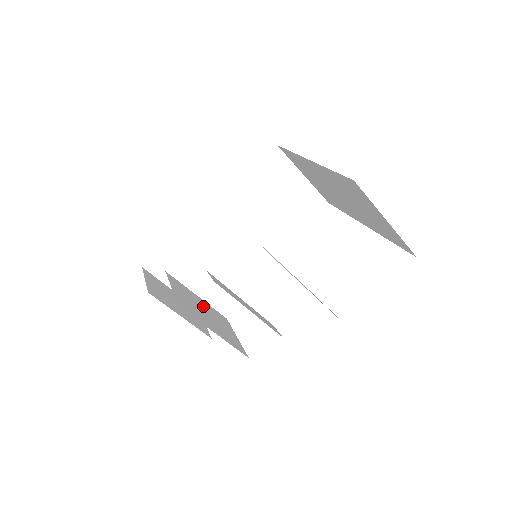
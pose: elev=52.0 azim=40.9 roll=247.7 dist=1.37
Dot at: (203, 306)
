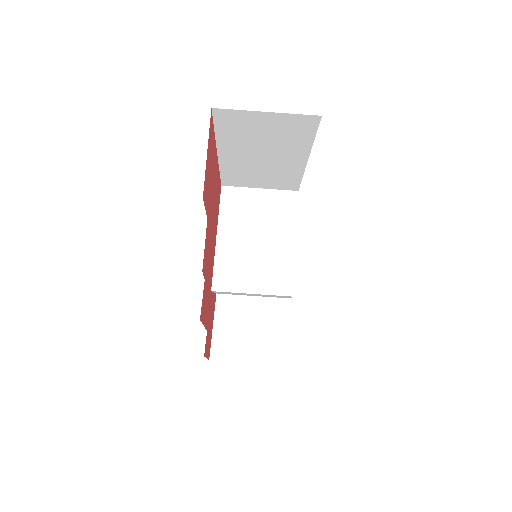
Dot at: occluded
